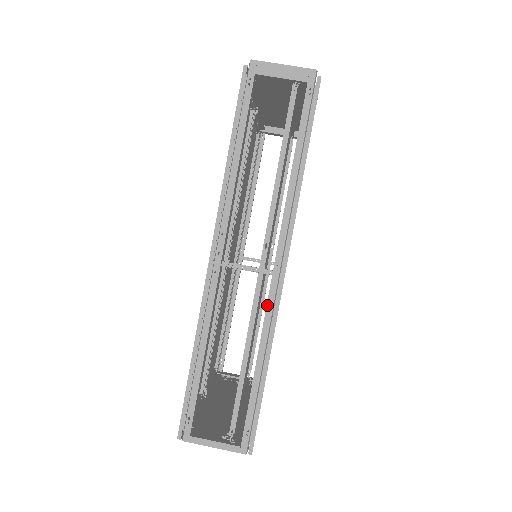
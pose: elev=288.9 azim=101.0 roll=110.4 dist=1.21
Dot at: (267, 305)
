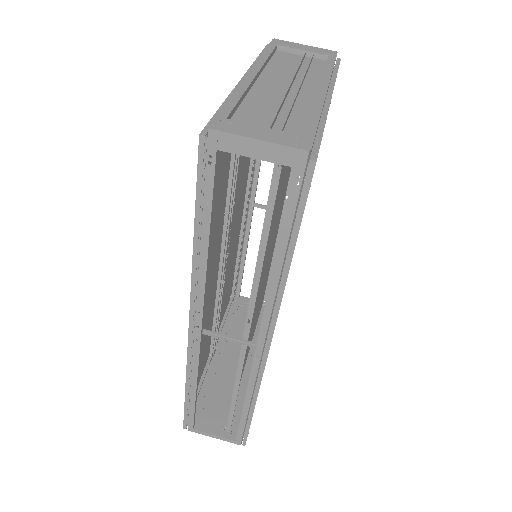
Dot at: (251, 369)
